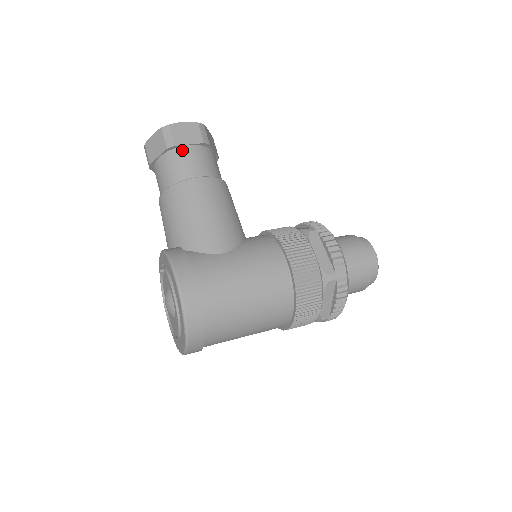
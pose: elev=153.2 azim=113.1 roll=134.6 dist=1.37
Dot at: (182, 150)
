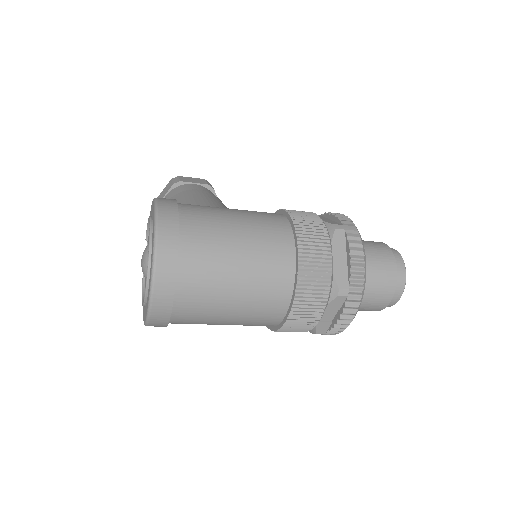
Dot at: (187, 185)
